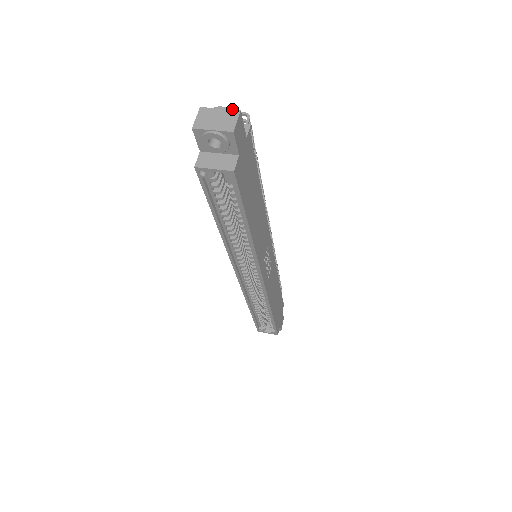
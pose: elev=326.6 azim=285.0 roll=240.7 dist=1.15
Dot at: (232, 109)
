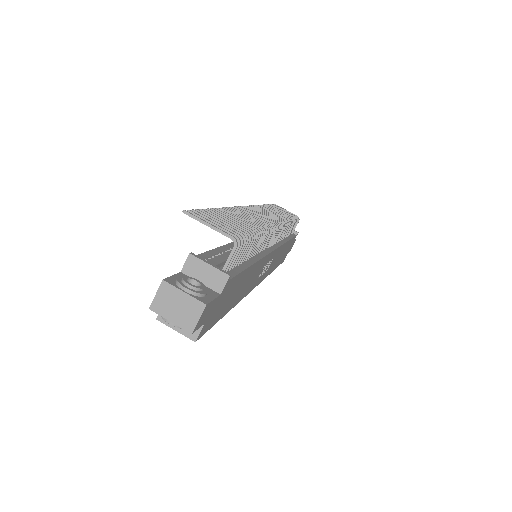
Dot at: (197, 299)
